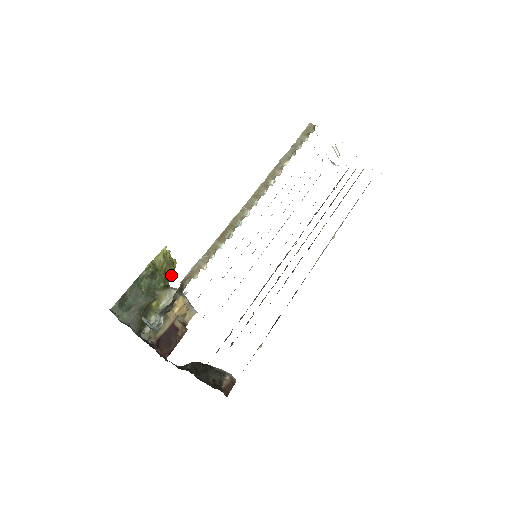
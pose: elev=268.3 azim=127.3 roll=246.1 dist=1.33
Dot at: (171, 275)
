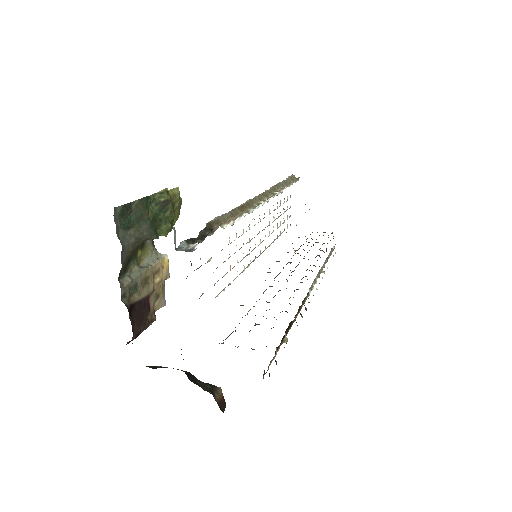
Dot at: (173, 225)
